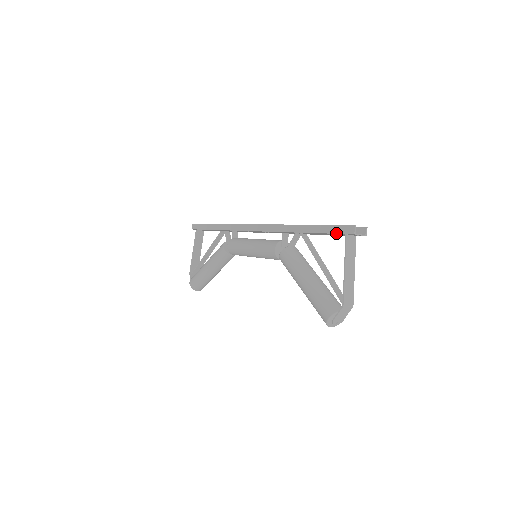
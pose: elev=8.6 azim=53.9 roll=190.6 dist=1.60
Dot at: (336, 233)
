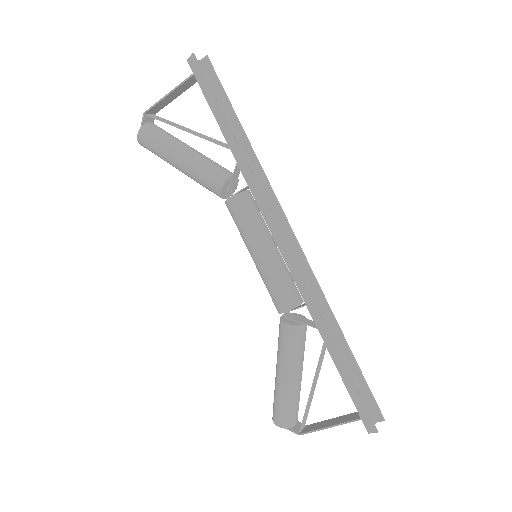
Dot at: (356, 407)
